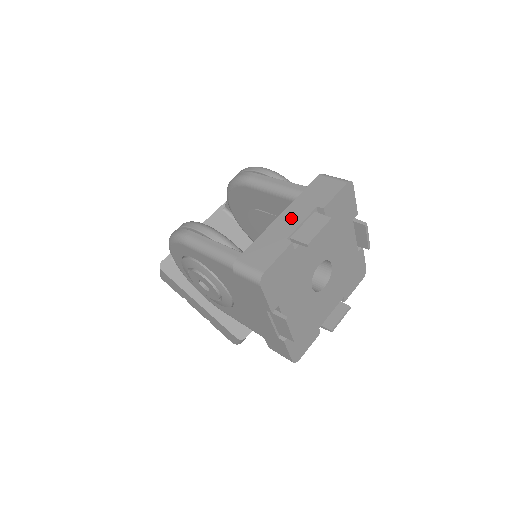
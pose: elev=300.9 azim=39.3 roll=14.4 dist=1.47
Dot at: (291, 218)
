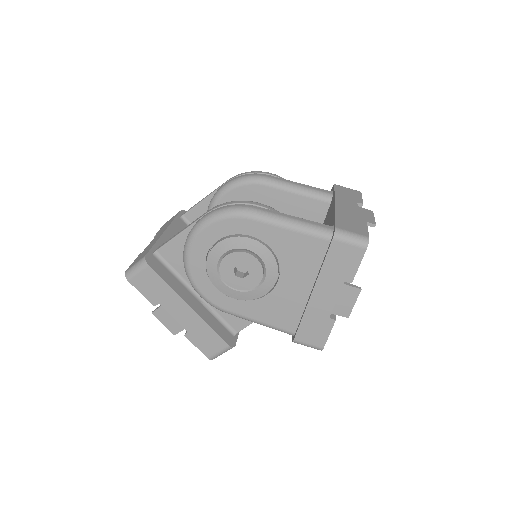
Dot at: (347, 206)
